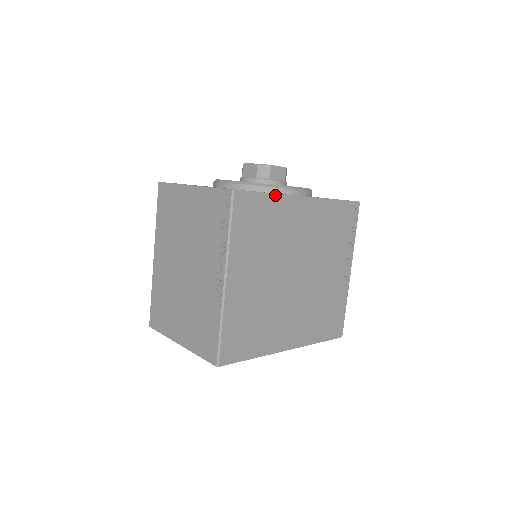
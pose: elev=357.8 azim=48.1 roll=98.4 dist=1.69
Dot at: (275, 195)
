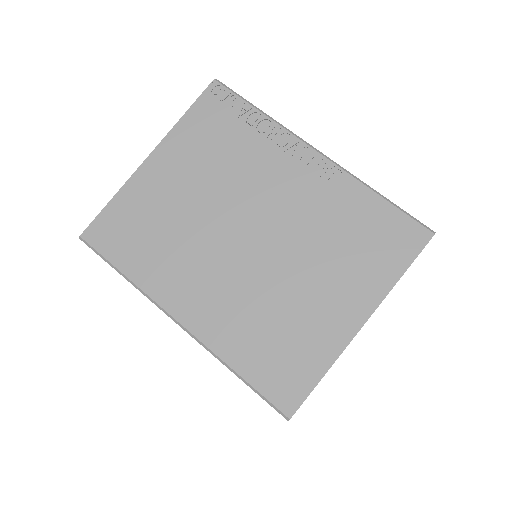
Dot at: occluded
